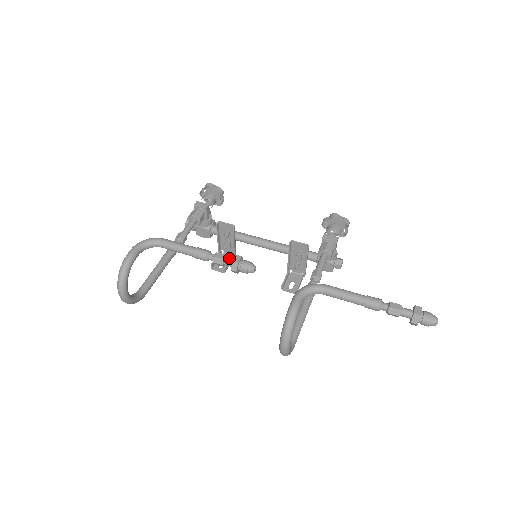
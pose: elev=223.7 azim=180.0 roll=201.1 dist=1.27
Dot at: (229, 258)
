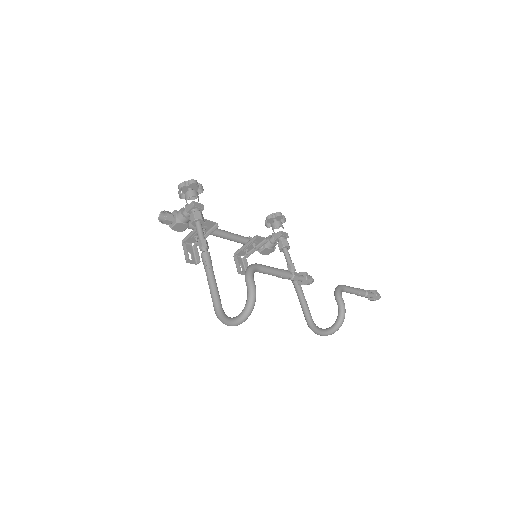
Dot at: (300, 275)
